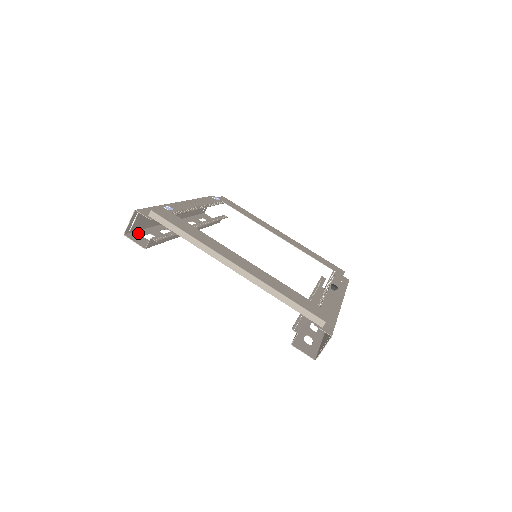
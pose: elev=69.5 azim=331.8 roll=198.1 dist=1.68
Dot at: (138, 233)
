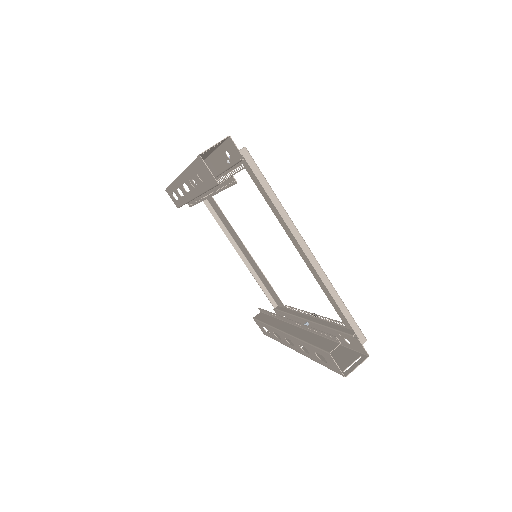
Dot at: (197, 163)
